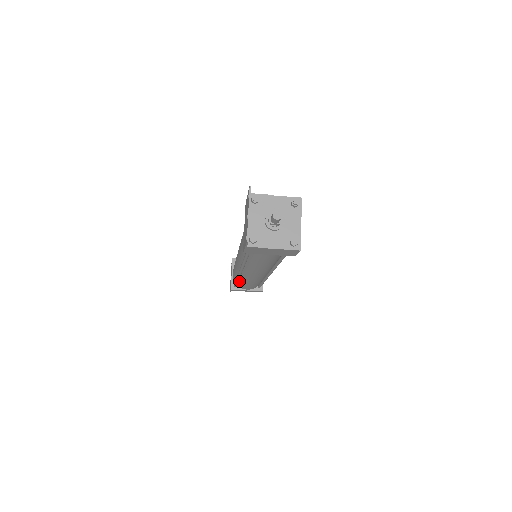
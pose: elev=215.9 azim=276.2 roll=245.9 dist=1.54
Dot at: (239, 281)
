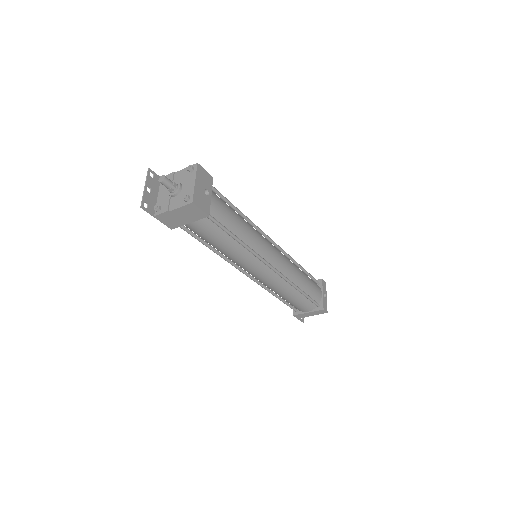
Dot at: (284, 299)
